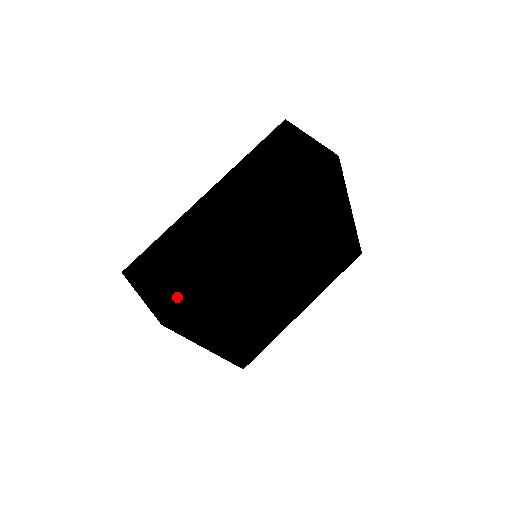
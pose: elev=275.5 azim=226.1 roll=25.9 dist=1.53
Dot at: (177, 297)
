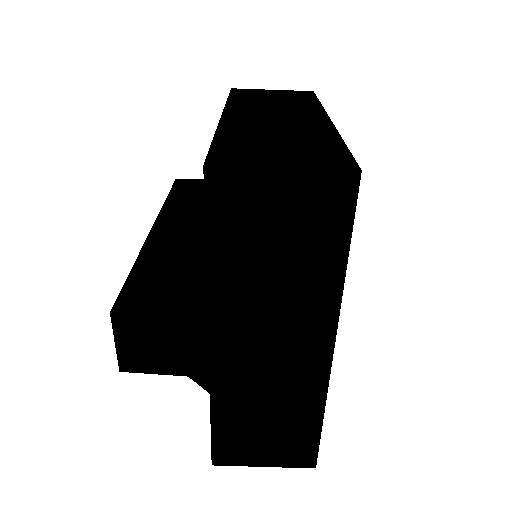
Dot at: (333, 153)
